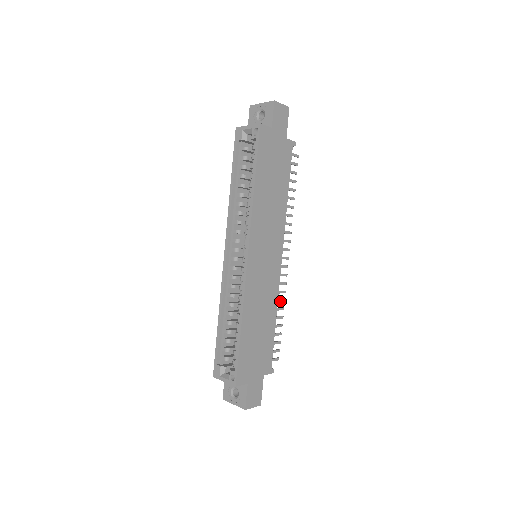
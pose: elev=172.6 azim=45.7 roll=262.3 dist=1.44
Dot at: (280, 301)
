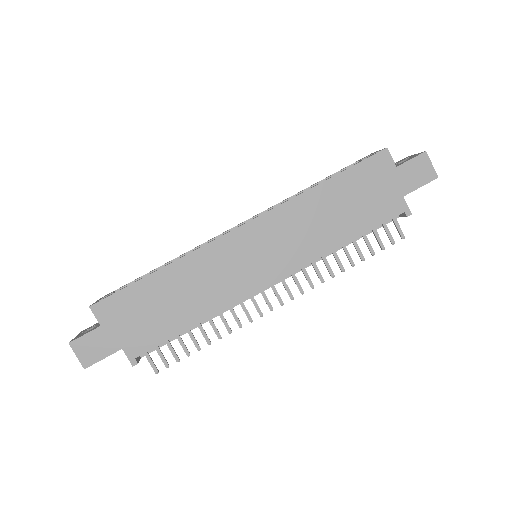
Dot at: (226, 324)
